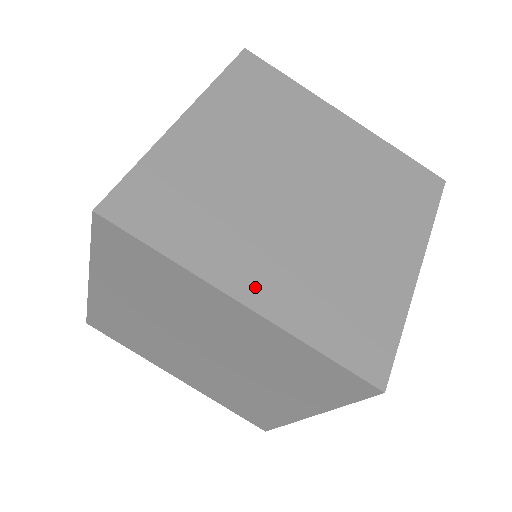
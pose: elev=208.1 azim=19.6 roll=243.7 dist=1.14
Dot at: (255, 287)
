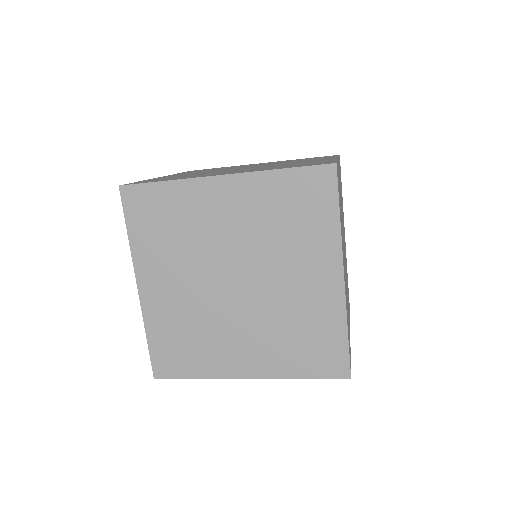
Dot at: (248, 366)
